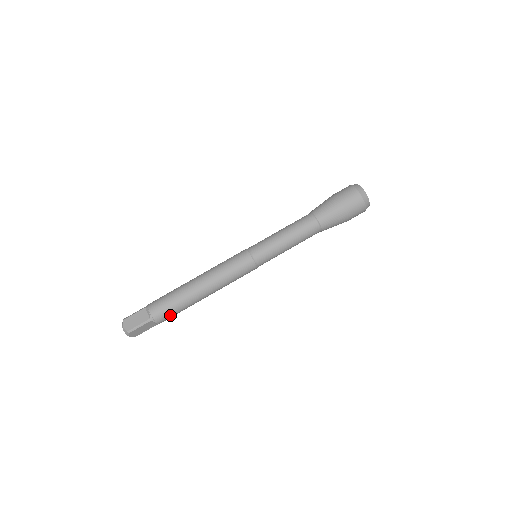
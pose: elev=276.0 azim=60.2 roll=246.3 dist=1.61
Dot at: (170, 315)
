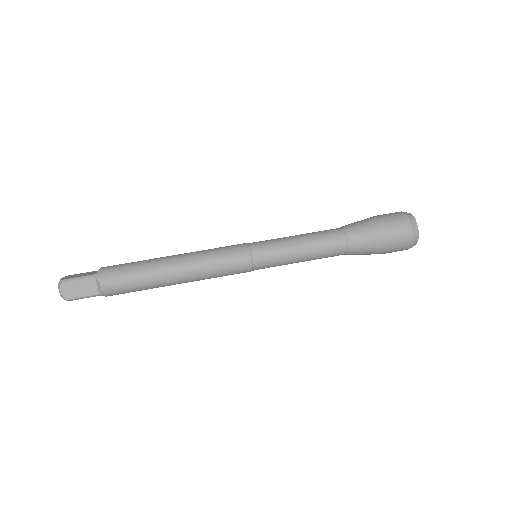
Dot at: (120, 280)
